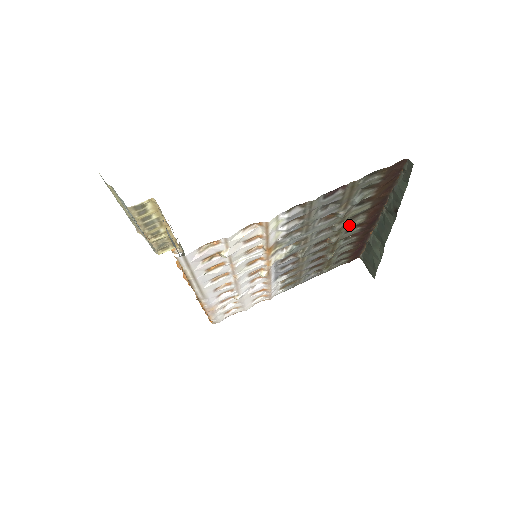
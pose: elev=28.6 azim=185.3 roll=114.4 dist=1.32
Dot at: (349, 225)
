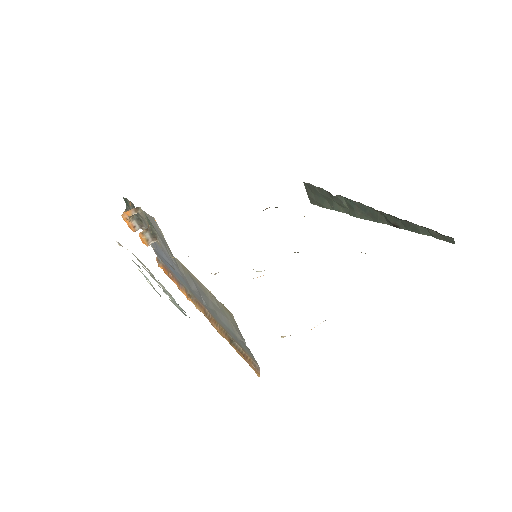
Dot at: occluded
